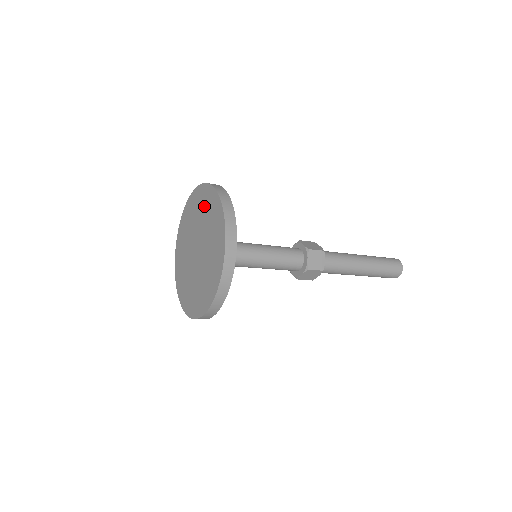
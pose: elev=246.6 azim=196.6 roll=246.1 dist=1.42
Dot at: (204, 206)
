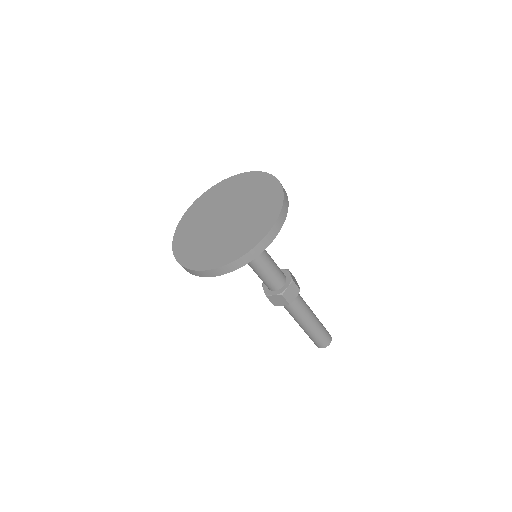
Dot at: (259, 190)
